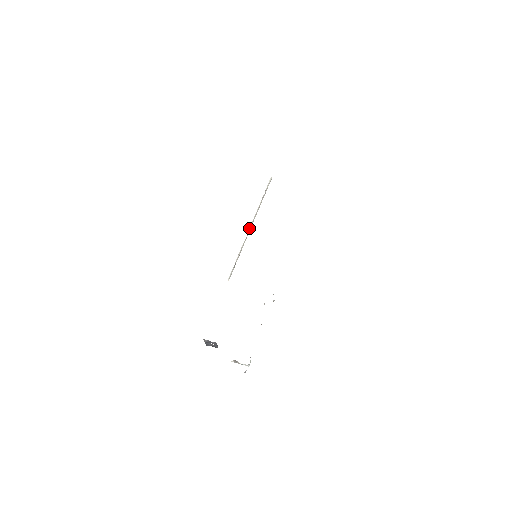
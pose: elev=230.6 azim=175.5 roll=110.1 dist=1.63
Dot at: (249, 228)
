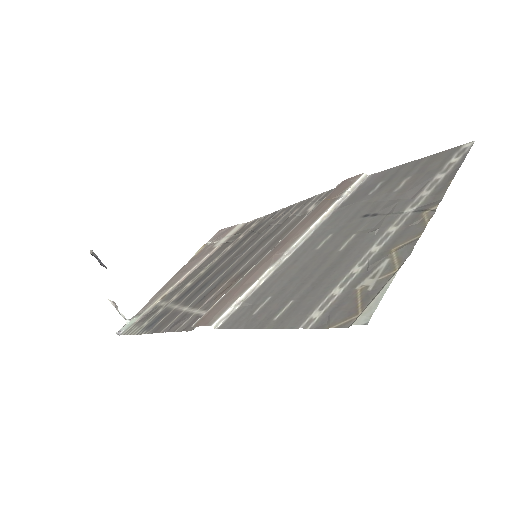
Dot at: (291, 247)
